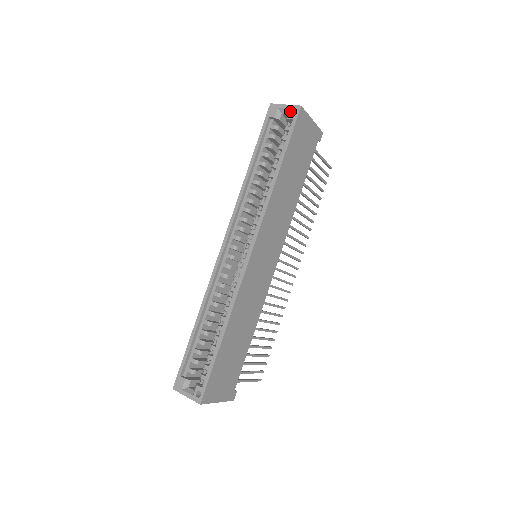
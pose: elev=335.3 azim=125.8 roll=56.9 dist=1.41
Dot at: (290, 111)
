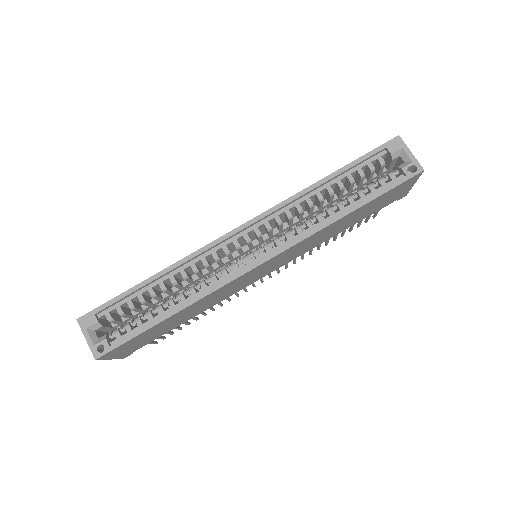
Dot at: (410, 164)
